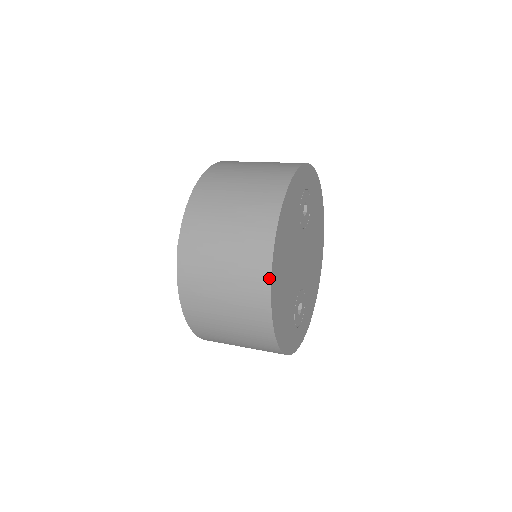
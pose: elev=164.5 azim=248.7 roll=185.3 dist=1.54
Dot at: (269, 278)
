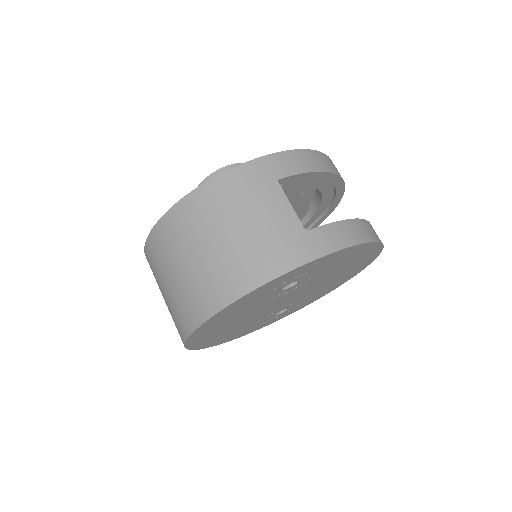
Dot at: occluded
